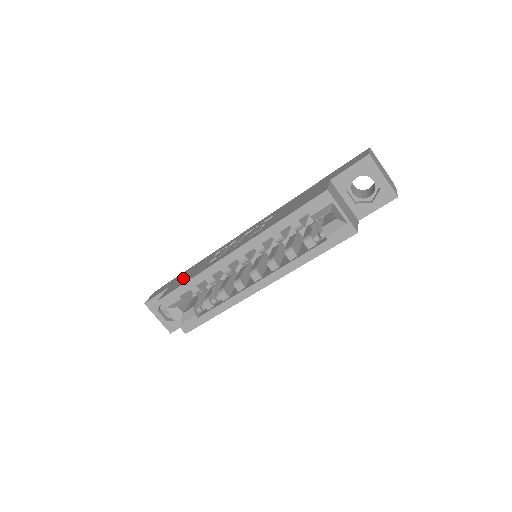
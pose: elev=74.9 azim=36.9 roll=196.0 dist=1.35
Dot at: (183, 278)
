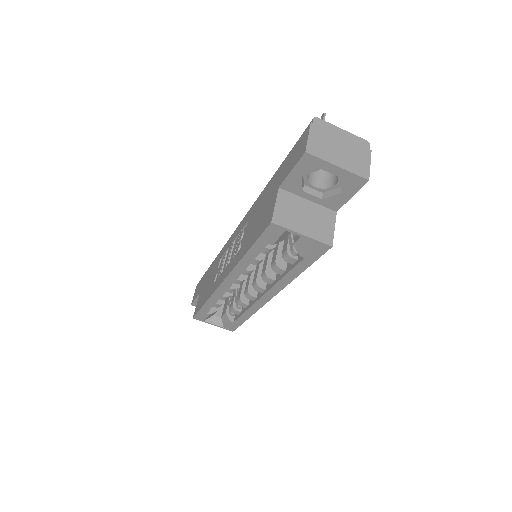
Dot at: (204, 289)
